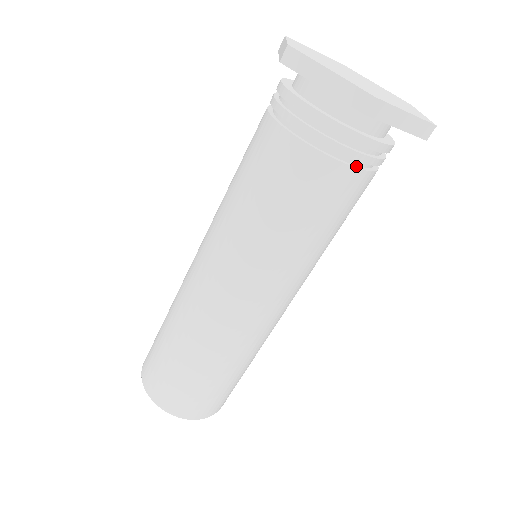
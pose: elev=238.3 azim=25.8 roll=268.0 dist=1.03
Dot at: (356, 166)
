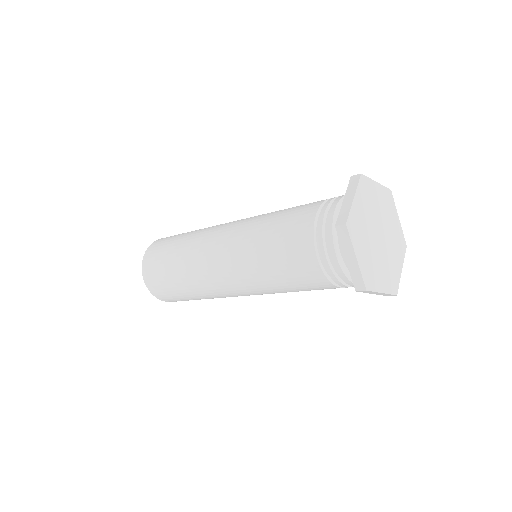
Dot at: occluded
